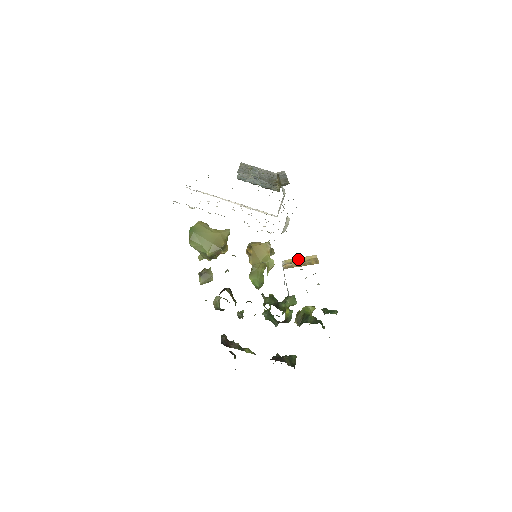
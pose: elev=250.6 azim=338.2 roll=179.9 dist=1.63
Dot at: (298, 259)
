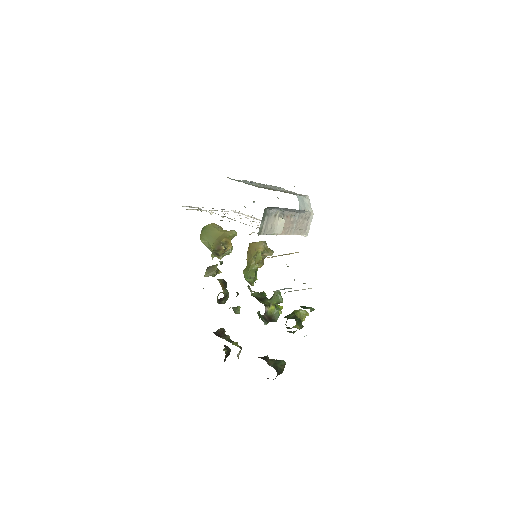
Dot at: occluded
